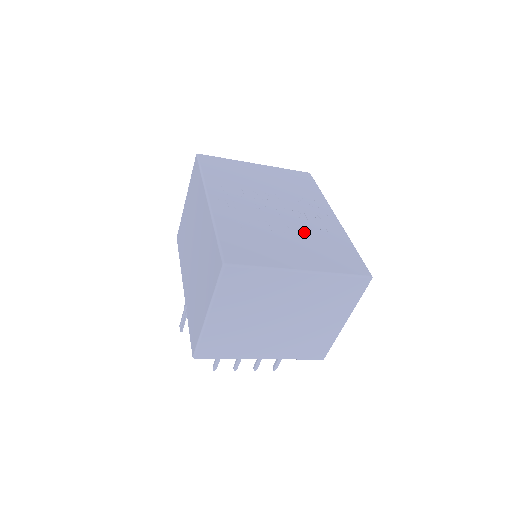
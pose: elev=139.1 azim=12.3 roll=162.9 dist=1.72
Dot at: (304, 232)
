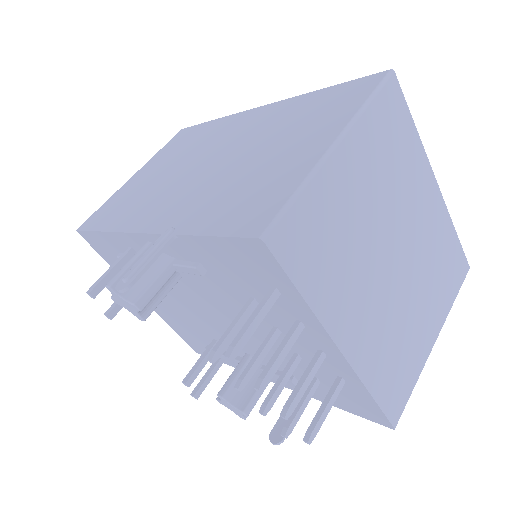
Dot at: occluded
